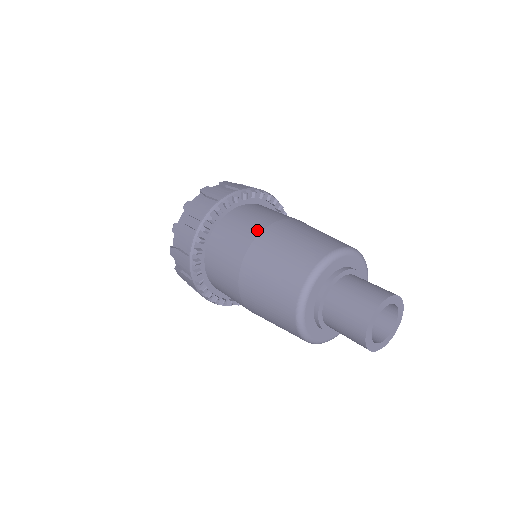
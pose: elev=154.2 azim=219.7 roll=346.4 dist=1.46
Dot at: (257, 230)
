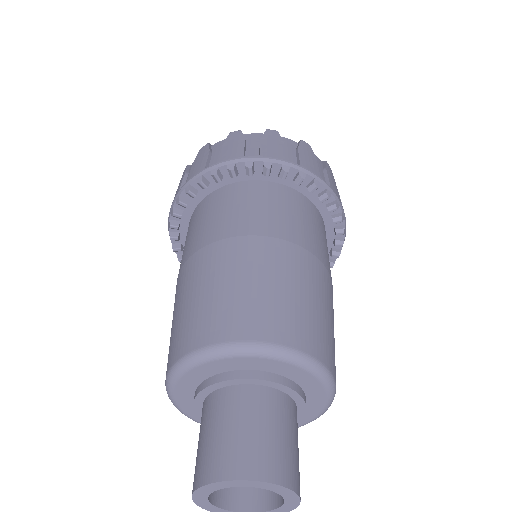
Dot at: occluded
